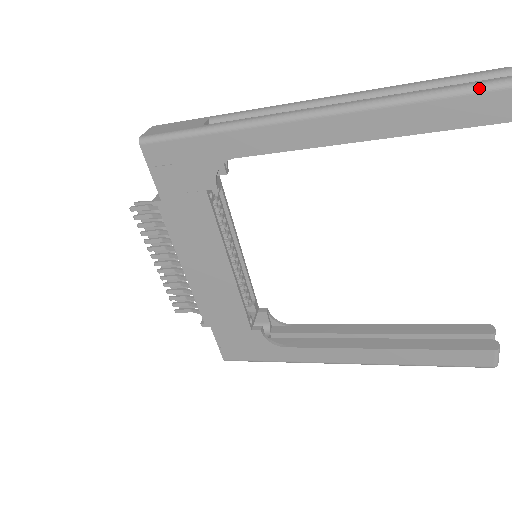
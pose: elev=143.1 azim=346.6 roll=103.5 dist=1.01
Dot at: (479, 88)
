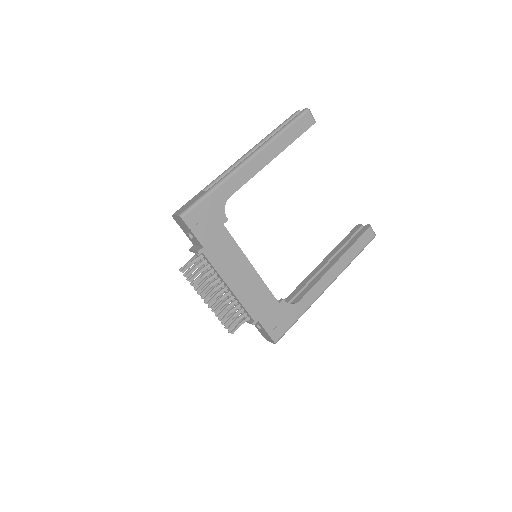
Dot at: (298, 117)
